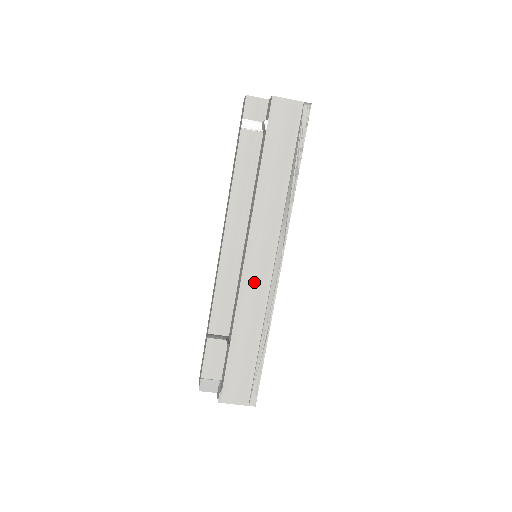
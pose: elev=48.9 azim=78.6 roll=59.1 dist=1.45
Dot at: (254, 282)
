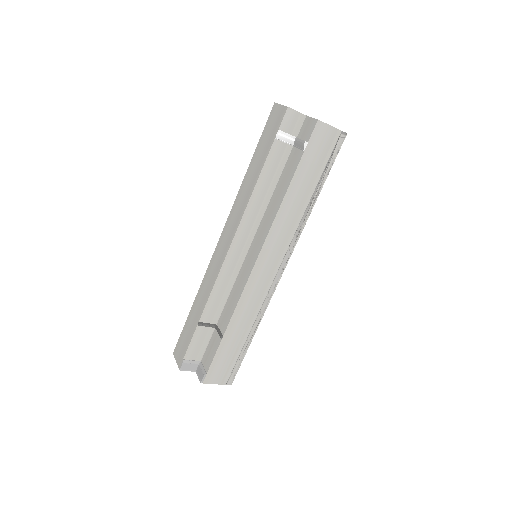
Dot at: (257, 285)
